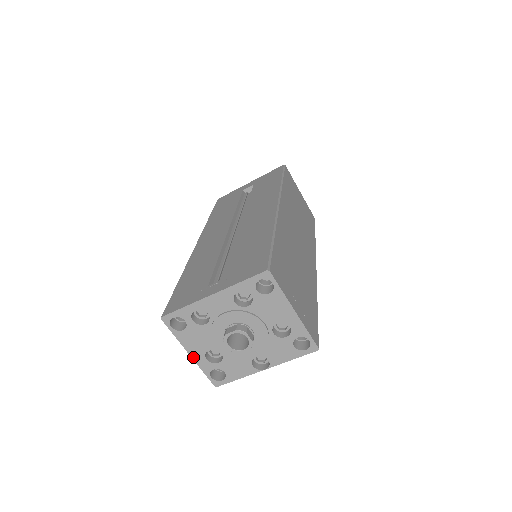
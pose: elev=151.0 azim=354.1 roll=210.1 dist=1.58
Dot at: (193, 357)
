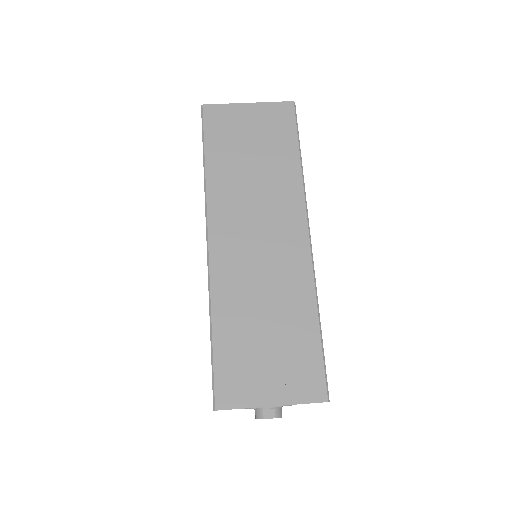
Dot at: occluded
